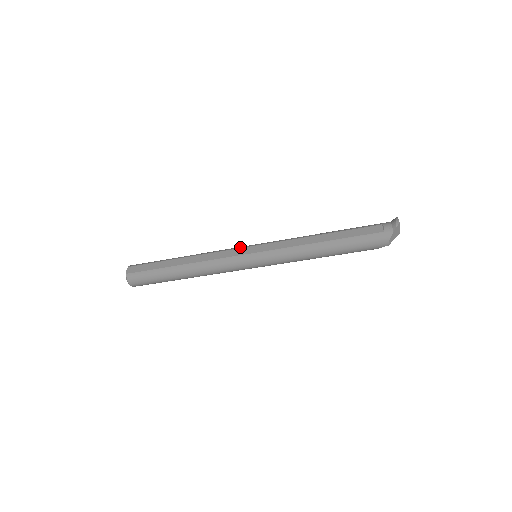
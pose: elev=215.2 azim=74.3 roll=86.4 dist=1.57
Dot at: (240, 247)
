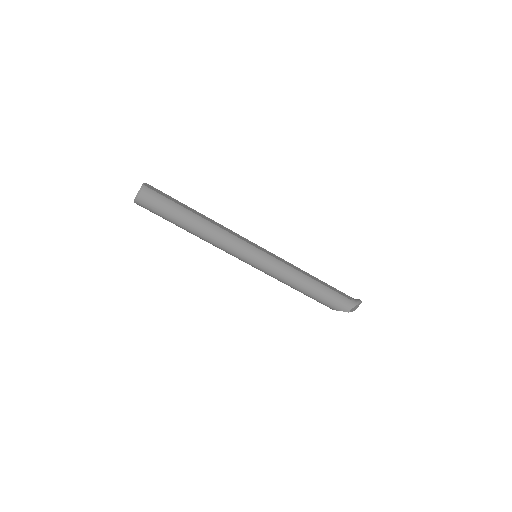
Dot at: occluded
